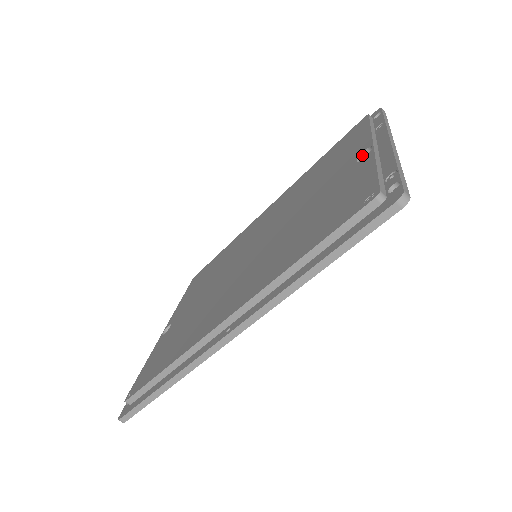
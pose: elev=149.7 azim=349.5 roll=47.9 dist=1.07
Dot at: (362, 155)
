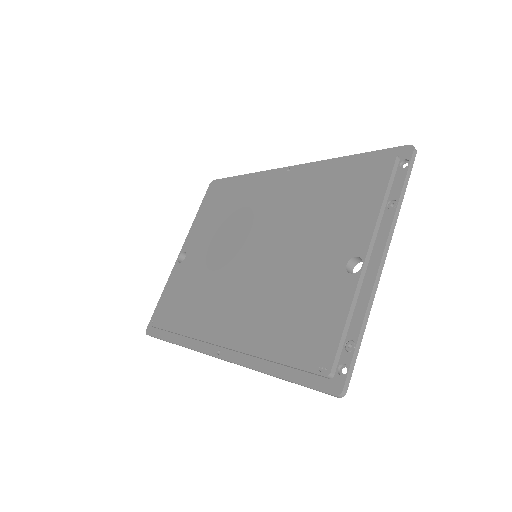
Dot at: (354, 258)
